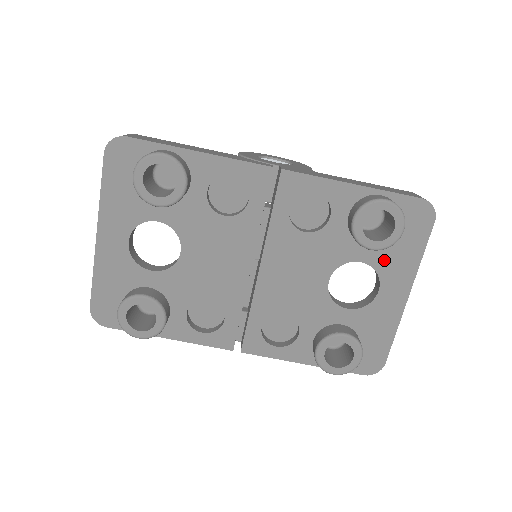
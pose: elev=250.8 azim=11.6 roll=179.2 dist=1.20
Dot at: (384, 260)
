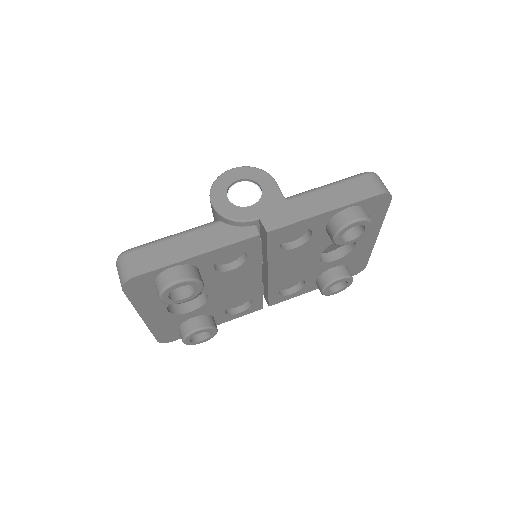
Dot at: occluded
